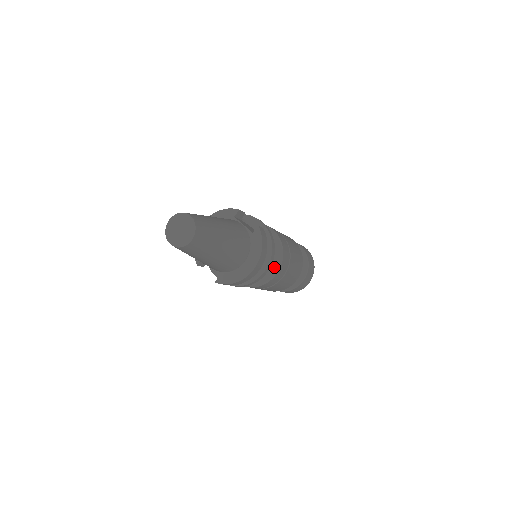
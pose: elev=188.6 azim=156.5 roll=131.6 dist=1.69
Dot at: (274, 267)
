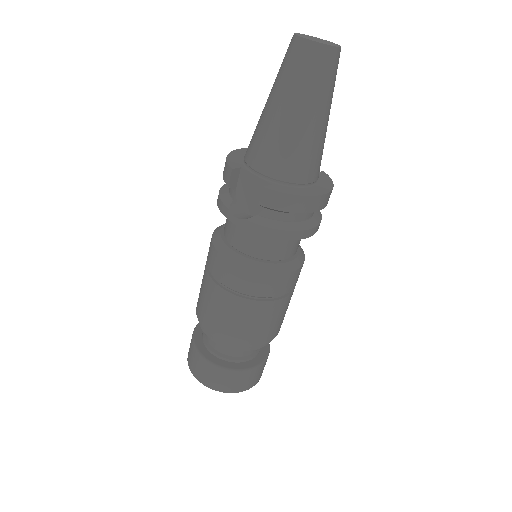
Dot at: (297, 259)
